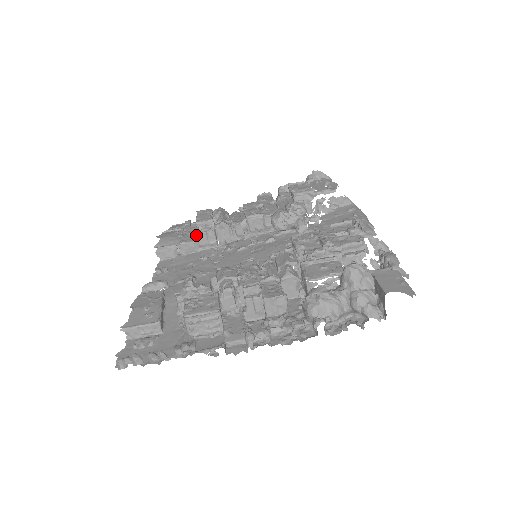
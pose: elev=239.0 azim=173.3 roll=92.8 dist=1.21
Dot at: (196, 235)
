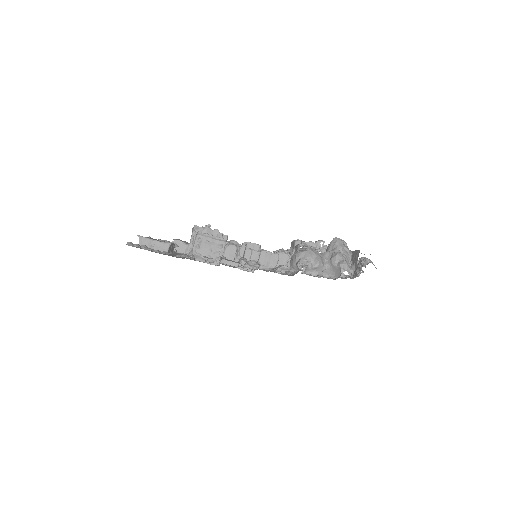
Dot at: occluded
